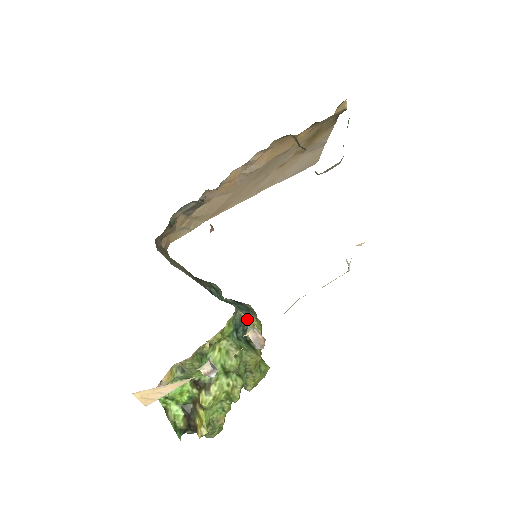
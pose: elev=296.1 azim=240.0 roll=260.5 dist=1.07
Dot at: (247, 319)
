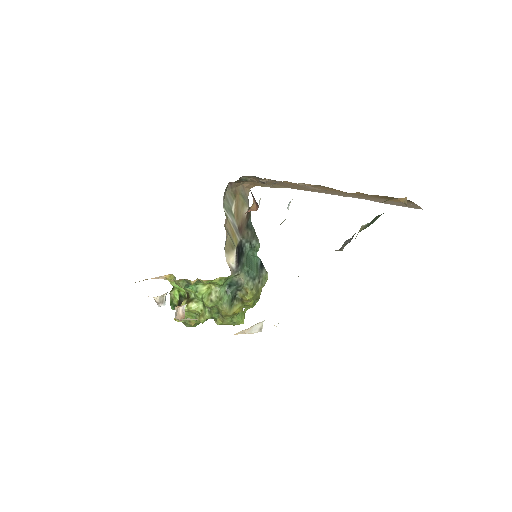
Dot at: (244, 284)
